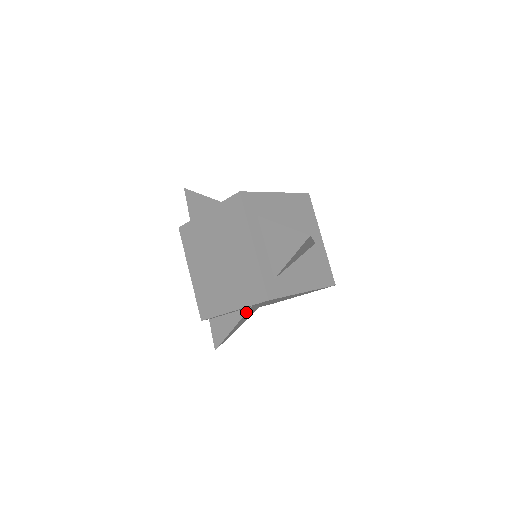
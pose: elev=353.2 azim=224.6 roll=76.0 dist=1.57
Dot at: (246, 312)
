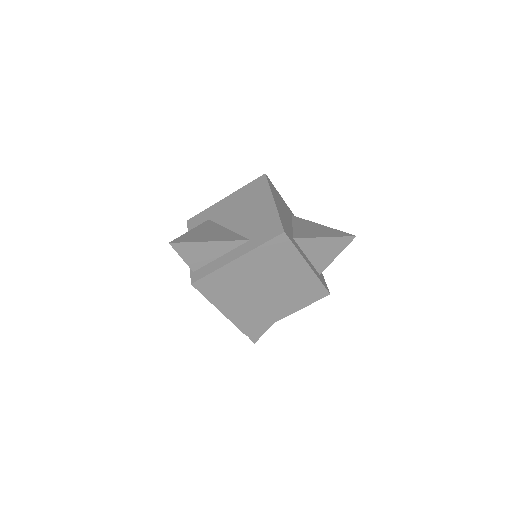
Dot at: occluded
